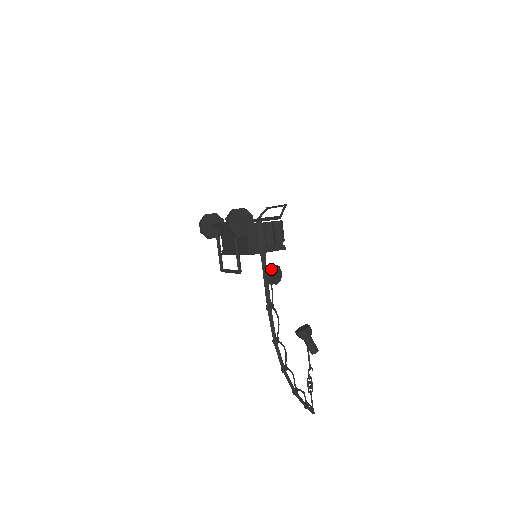
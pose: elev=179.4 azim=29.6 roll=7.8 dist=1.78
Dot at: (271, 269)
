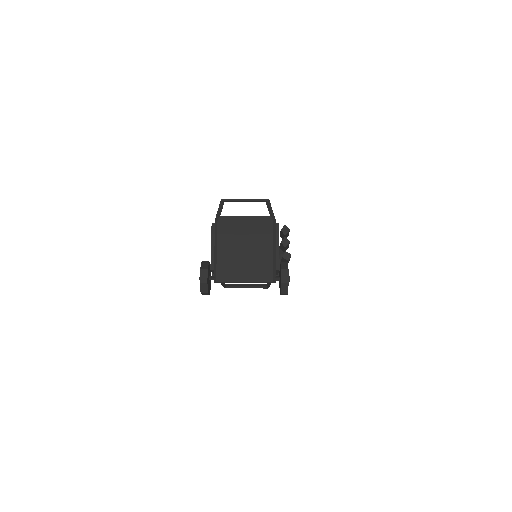
Dot at: occluded
